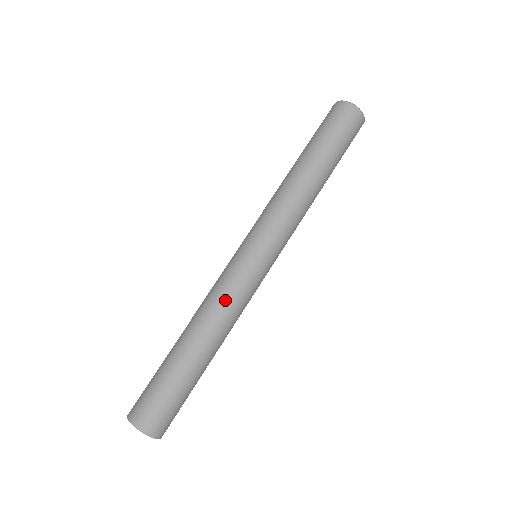
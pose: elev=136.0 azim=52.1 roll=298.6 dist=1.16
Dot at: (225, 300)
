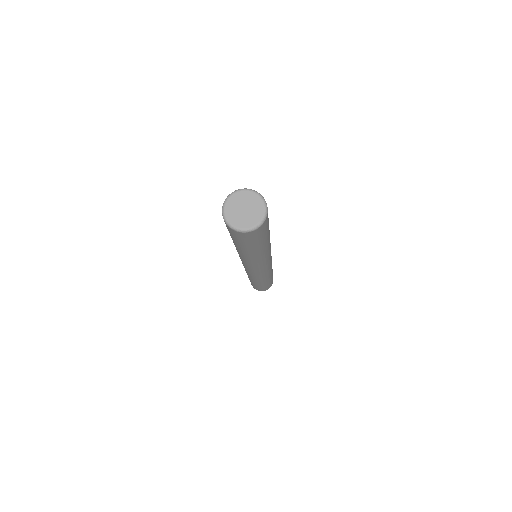
Dot at: (267, 275)
